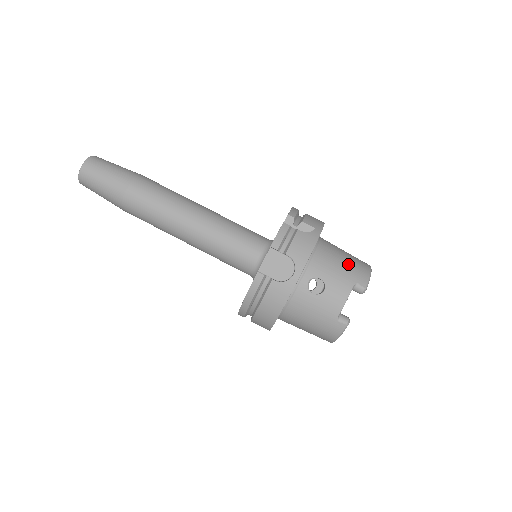
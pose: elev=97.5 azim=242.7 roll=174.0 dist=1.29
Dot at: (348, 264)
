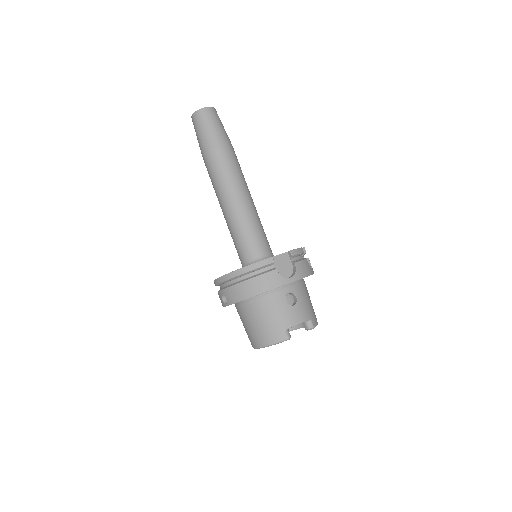
Dot at: (312, 306)
